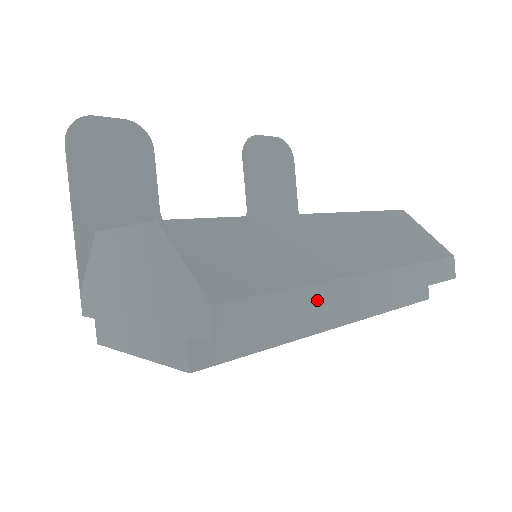
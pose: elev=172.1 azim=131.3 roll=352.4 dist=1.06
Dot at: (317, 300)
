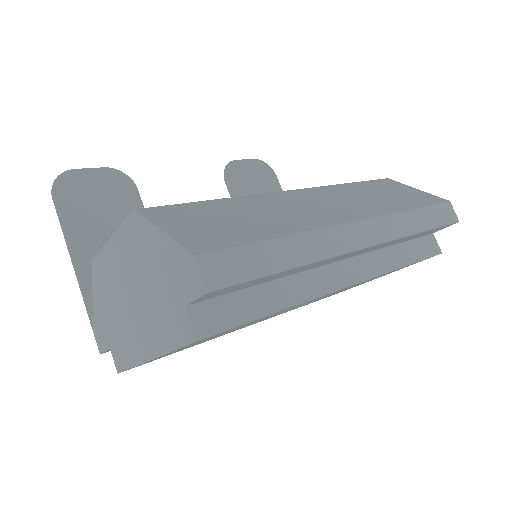
Dot at: (310, 248)
